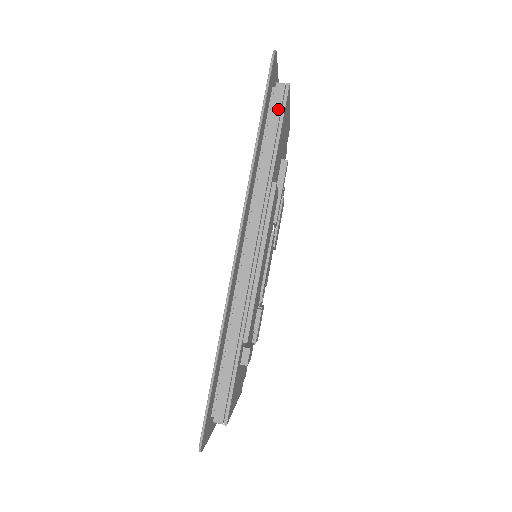
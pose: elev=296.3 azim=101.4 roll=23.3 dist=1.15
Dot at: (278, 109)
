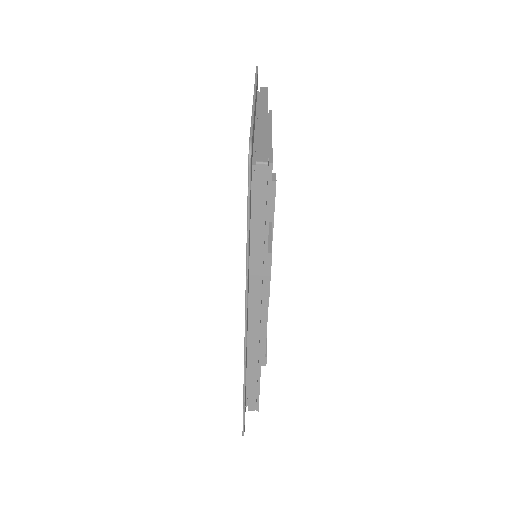
Dot at: (263, 192)
